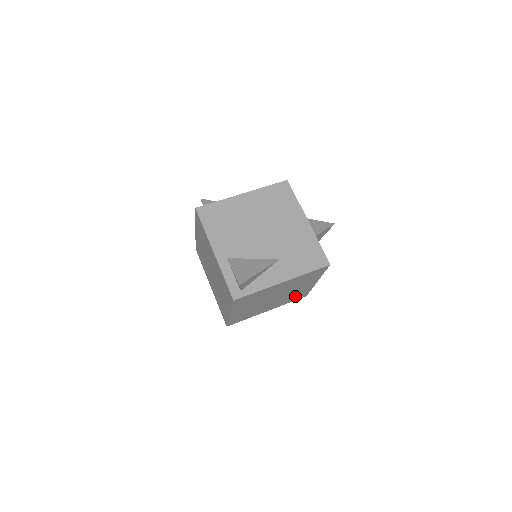
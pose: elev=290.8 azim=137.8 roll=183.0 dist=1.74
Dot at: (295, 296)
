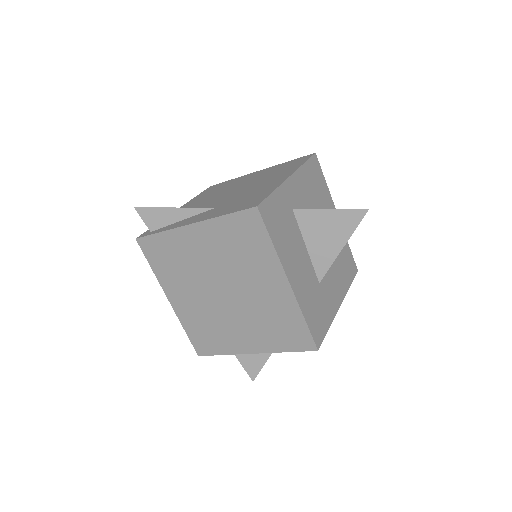
Dot at: (280, 326)
